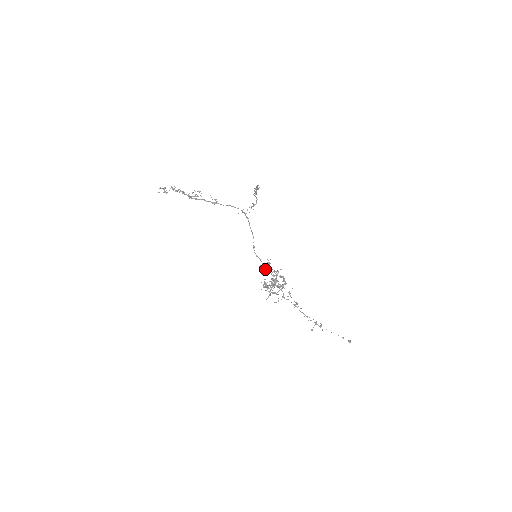
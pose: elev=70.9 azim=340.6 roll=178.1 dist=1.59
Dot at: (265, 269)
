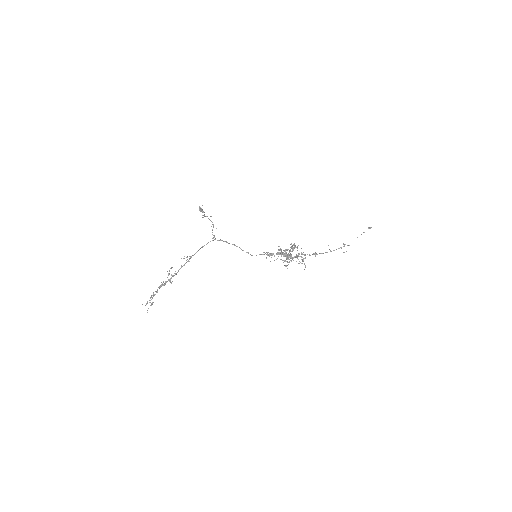
Dot at: occluded
